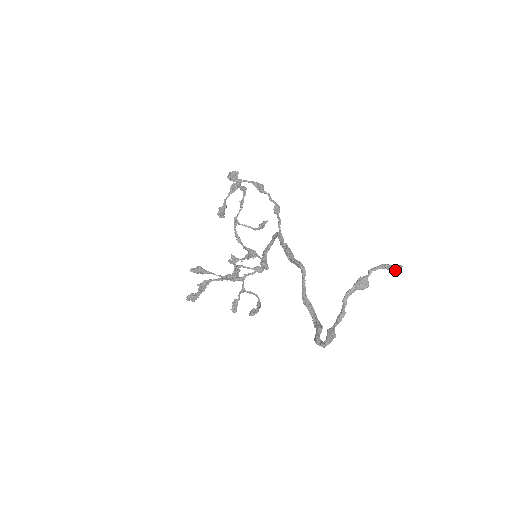
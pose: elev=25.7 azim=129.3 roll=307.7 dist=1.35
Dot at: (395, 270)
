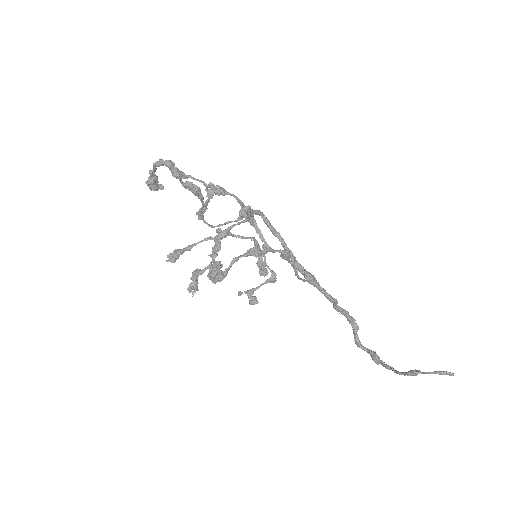
Dot at: (447, 374)
